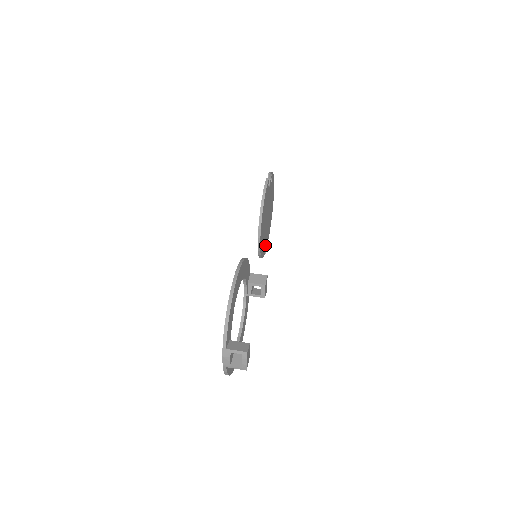
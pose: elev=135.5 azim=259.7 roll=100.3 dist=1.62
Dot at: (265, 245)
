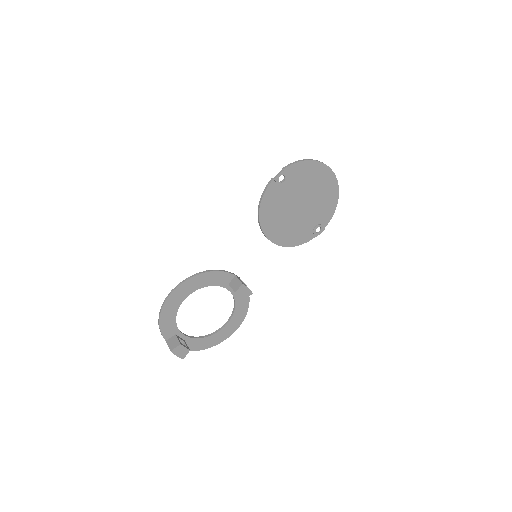
Dot at: (312, 229)
